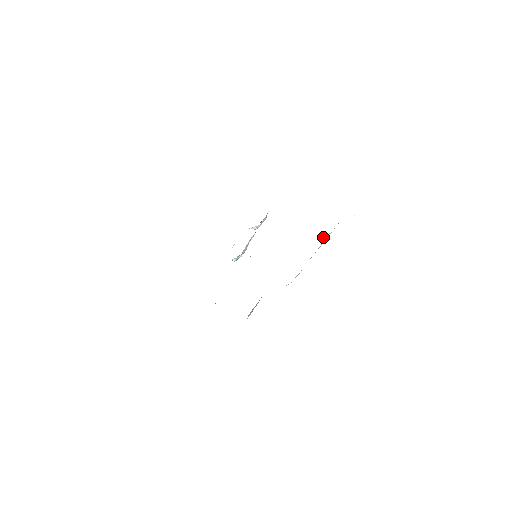
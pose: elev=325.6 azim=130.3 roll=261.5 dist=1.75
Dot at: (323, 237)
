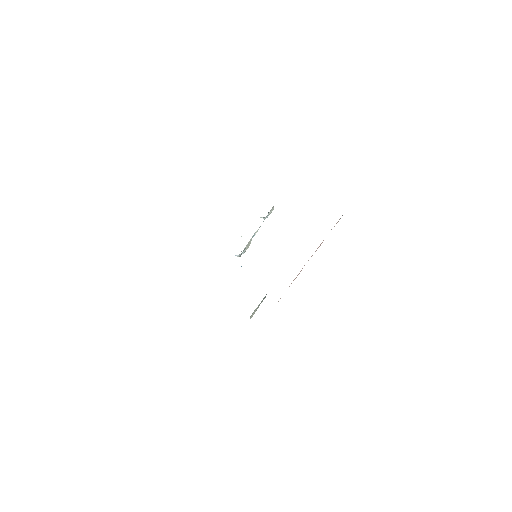
Dot at: occluded
